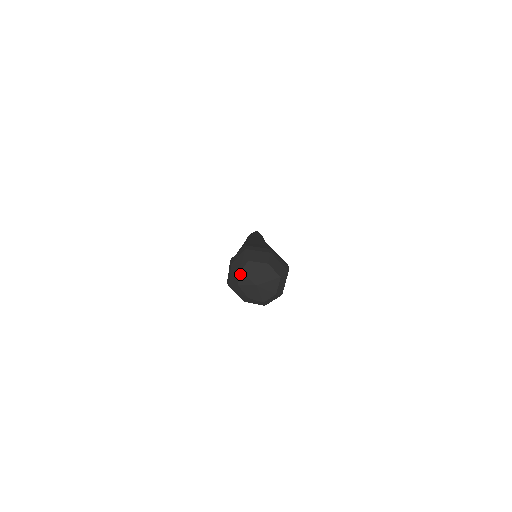
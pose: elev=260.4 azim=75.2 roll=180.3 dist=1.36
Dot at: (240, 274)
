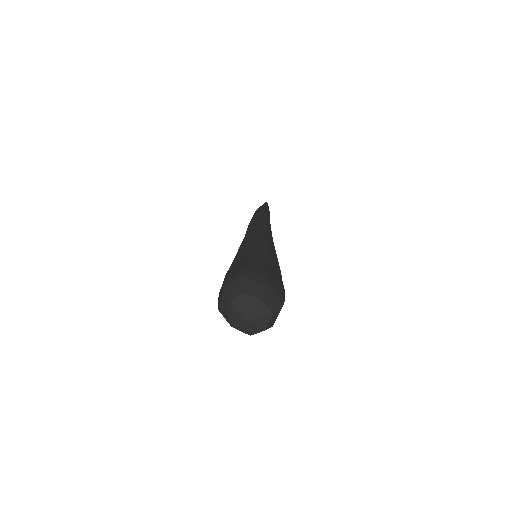
Dot at: (231, 305)
